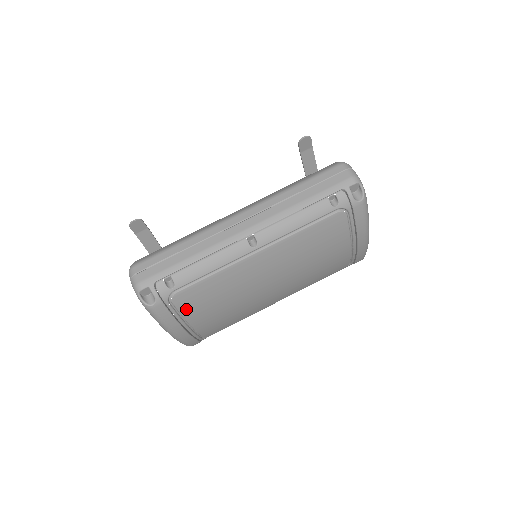
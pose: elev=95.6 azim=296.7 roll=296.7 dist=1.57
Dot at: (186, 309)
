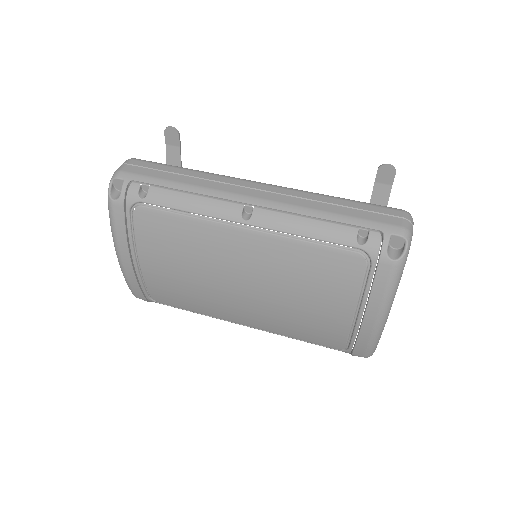
Dot at: (142, 235)
